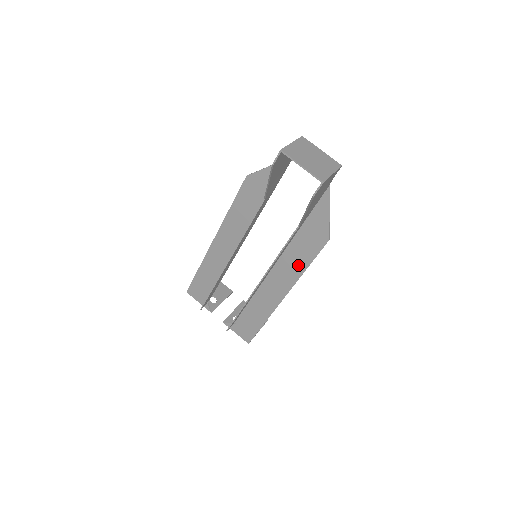
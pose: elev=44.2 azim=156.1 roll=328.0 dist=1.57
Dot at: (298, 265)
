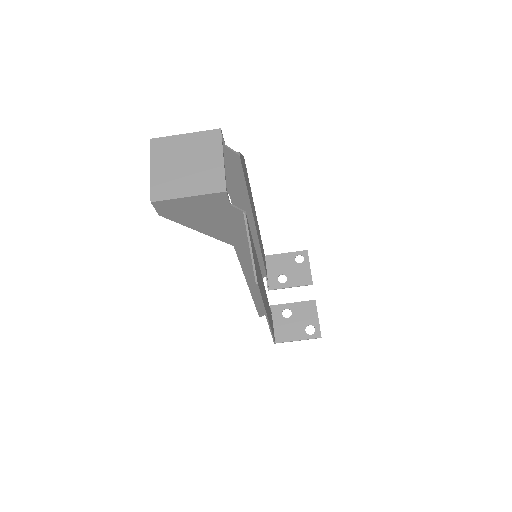
Dot at: occluded
